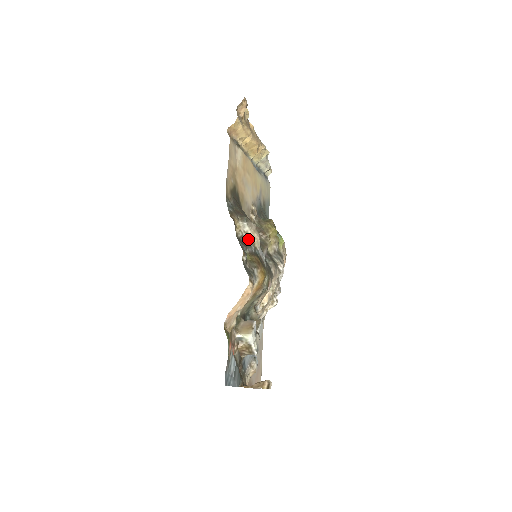
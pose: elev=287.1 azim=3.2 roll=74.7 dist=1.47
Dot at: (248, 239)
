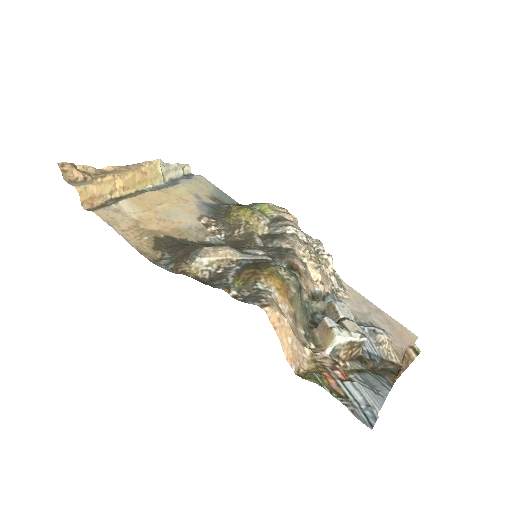
Dot at: (219, 266)
